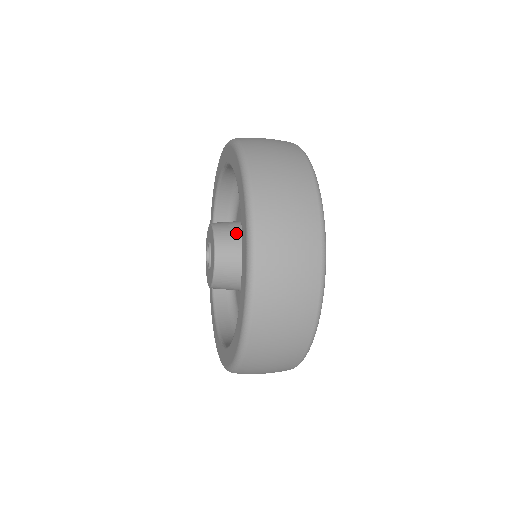
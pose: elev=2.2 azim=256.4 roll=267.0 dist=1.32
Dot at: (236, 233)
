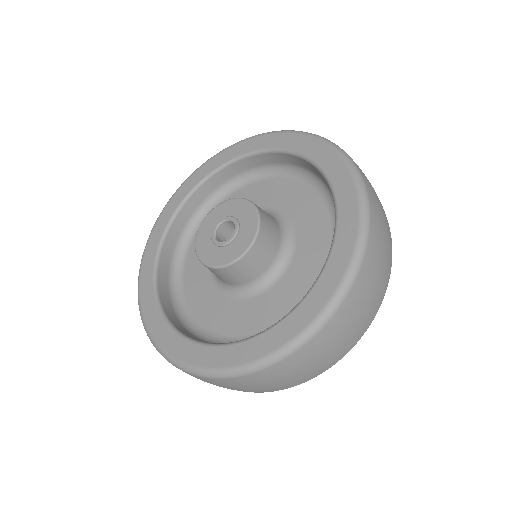
Dot at: (275, 232)
